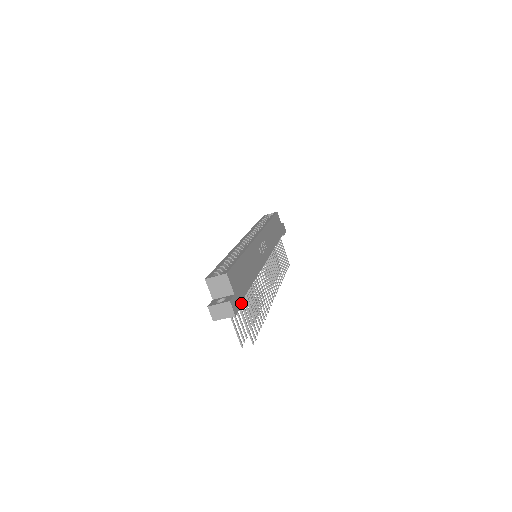
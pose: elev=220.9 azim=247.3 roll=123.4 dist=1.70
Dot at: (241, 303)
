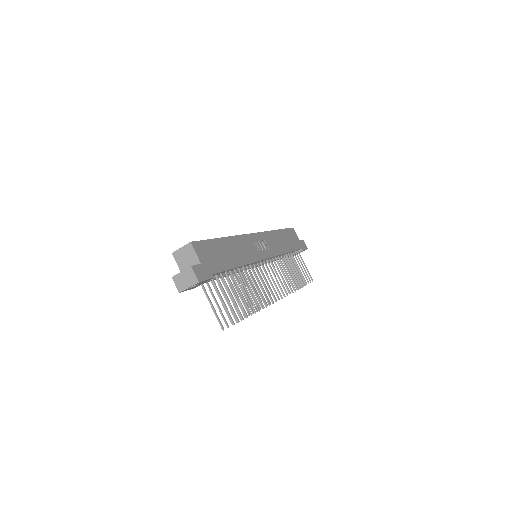
Dot at: (212, 276)
